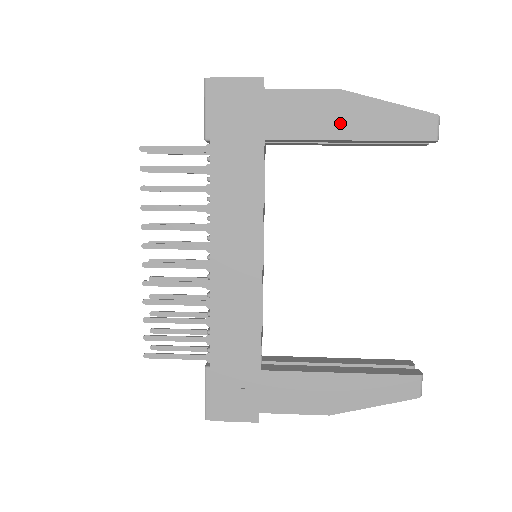
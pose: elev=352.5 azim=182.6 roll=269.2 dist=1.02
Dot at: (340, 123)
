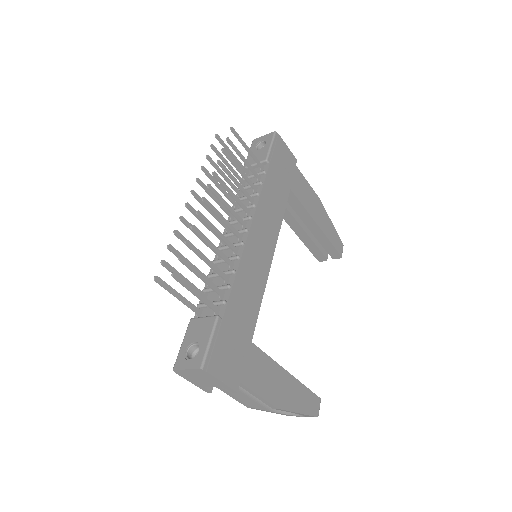
Dot at: (317, 213)
